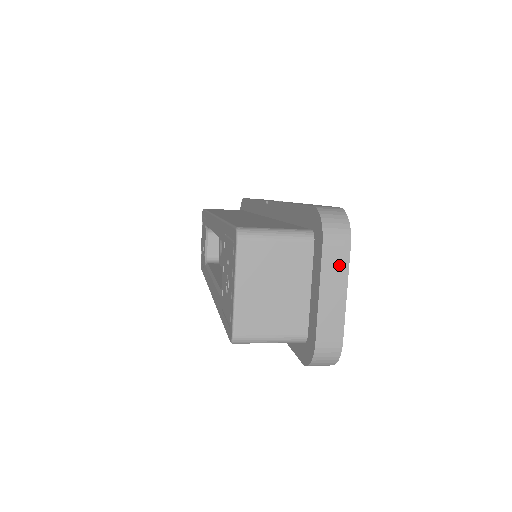
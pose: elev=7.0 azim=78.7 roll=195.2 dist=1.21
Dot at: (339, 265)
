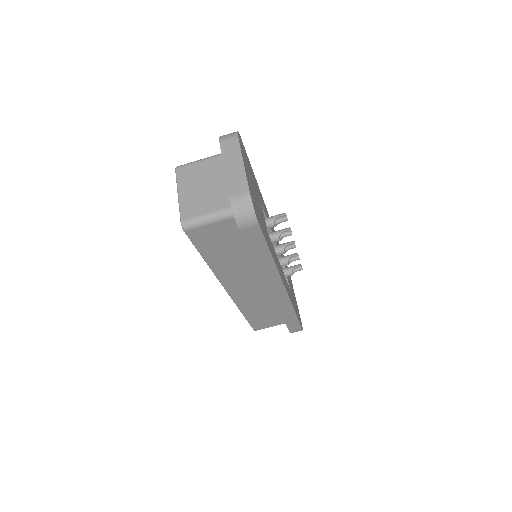
Dot at: (233, 150)
